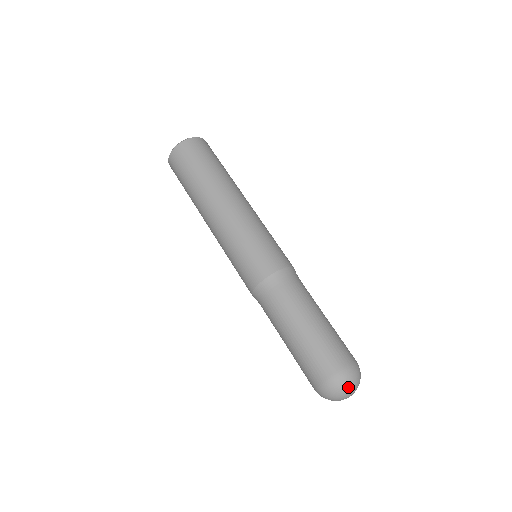
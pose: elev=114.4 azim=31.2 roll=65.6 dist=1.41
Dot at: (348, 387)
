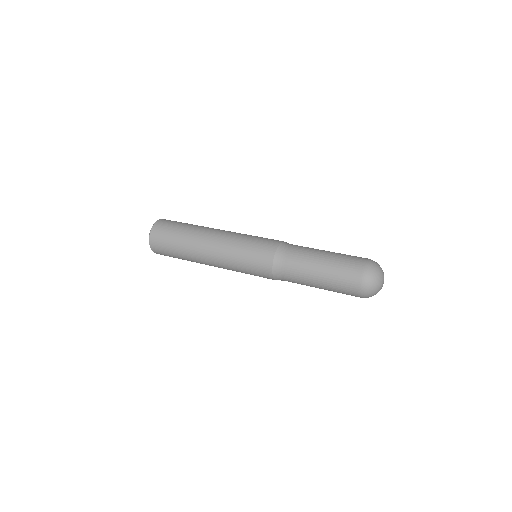
Dot at: (380, 267)
